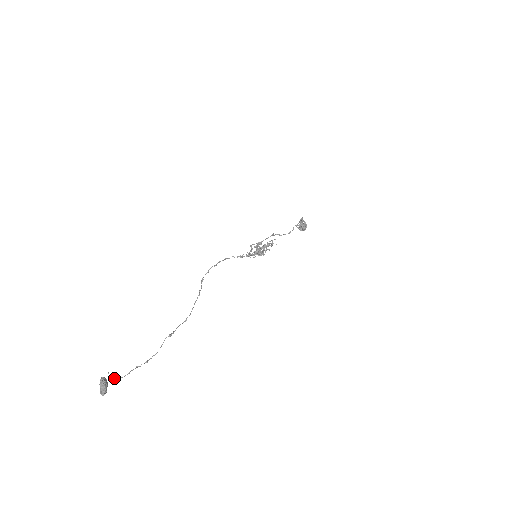
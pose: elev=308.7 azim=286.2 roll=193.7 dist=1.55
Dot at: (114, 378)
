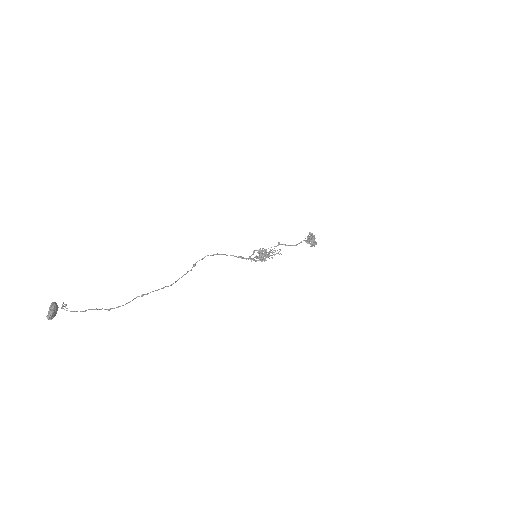
Dot at: (67, 308)
